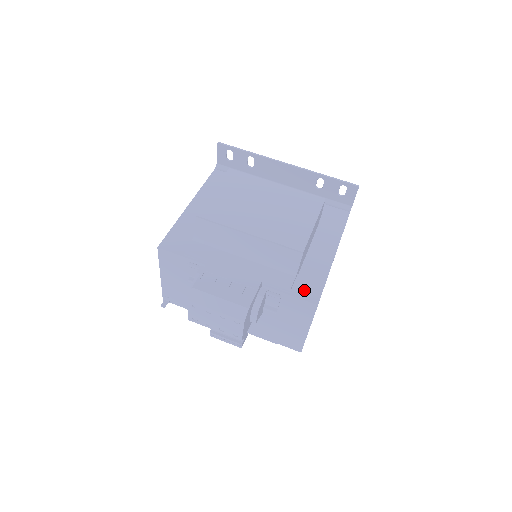
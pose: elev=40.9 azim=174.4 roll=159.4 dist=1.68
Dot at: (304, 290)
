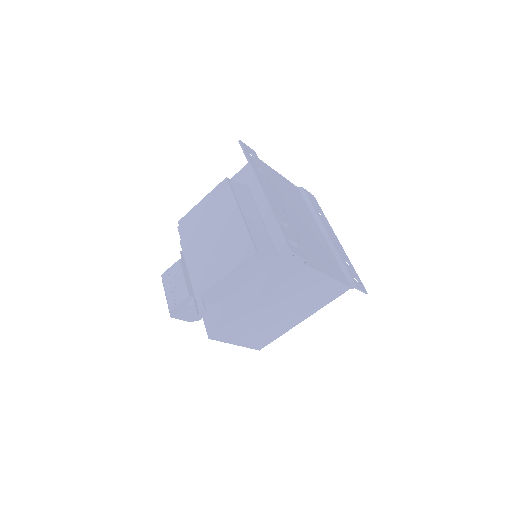
Dot at: (211, 320)
